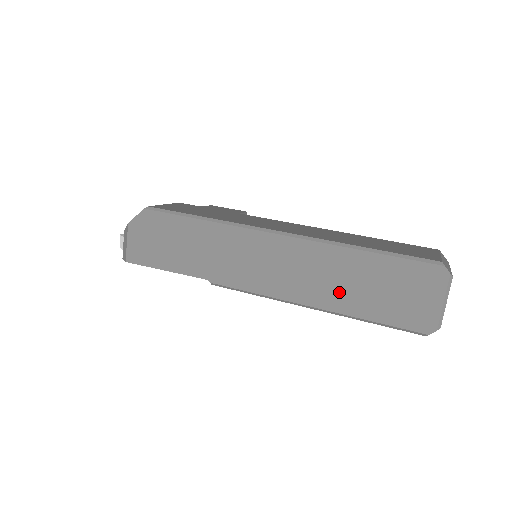
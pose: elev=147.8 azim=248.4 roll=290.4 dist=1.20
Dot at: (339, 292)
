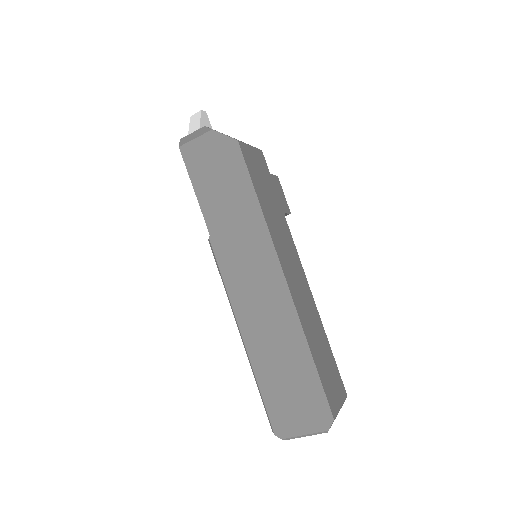
Dot at: (266, 352)
